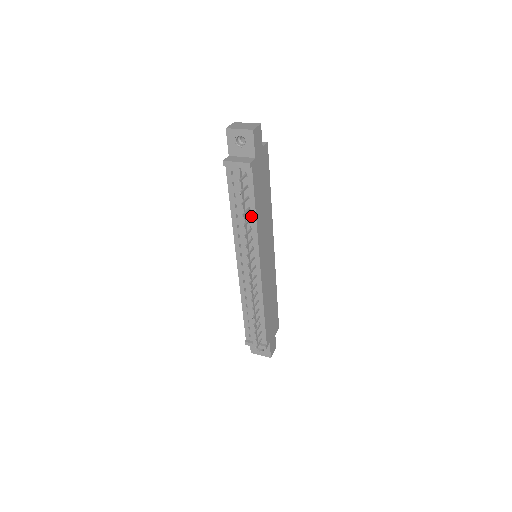
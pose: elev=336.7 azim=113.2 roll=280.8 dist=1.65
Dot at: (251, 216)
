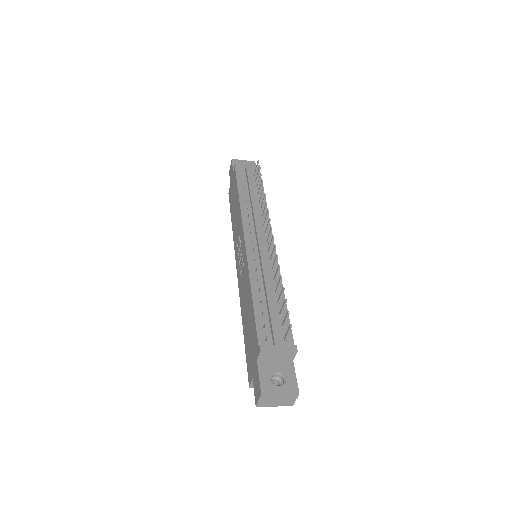
Dot at: (261, 200)
